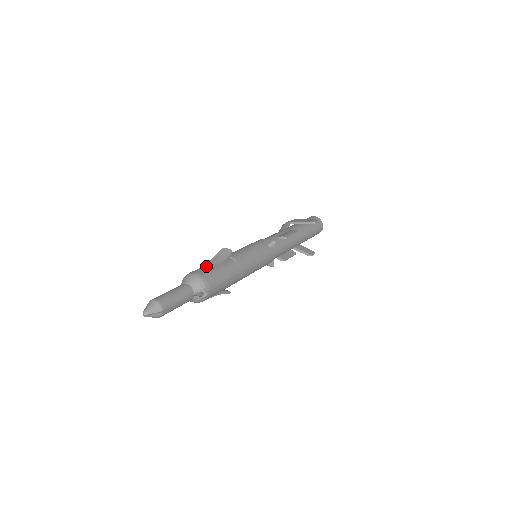
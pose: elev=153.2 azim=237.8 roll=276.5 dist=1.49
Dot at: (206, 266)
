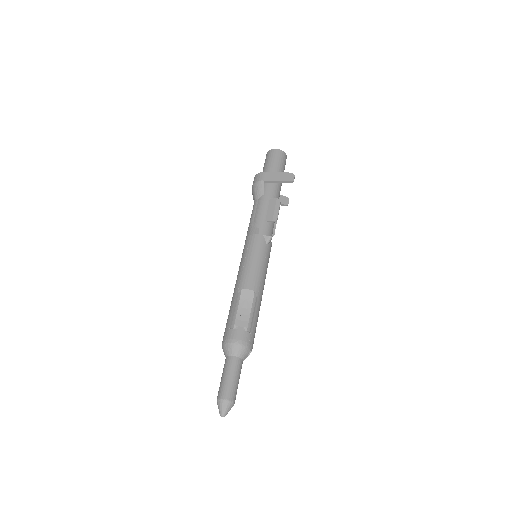
Dot at: (239, 322)
